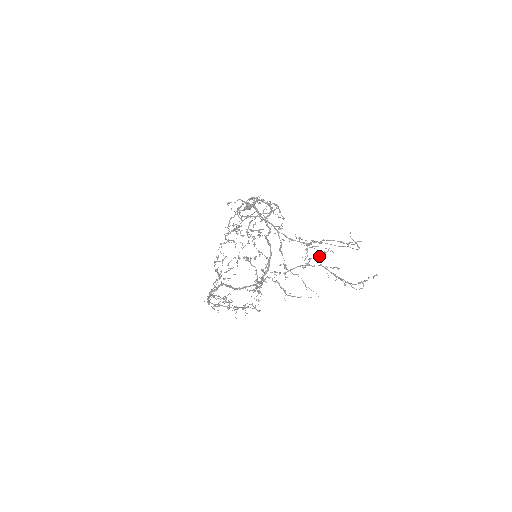
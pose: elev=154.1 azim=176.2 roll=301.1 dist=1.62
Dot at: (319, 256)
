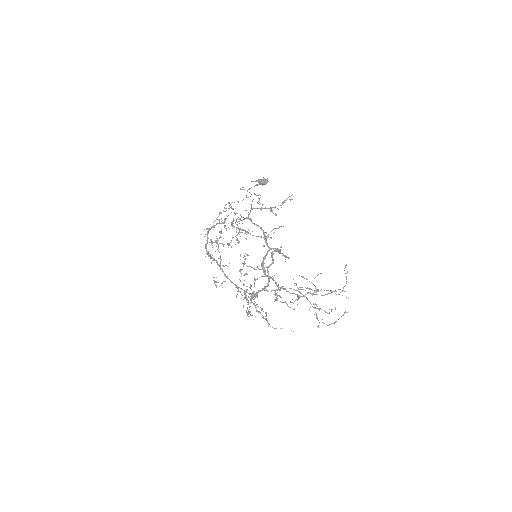
Dot at: (309, 289)
